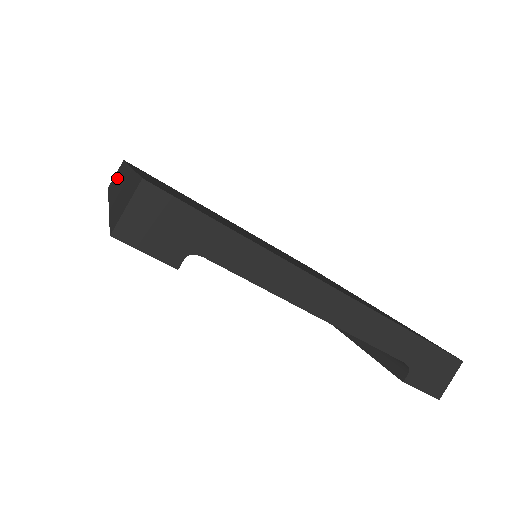
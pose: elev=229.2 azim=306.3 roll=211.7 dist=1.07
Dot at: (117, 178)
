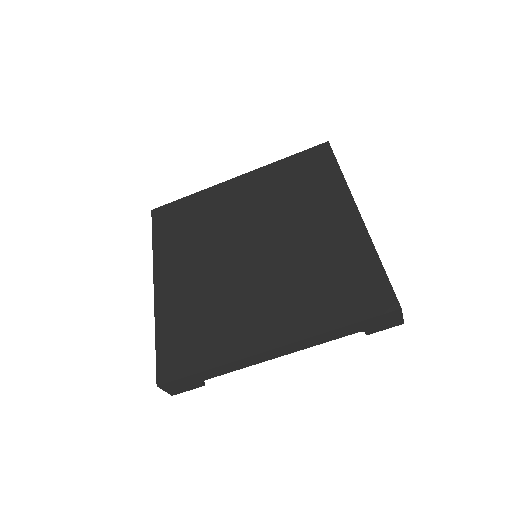
Dot at: occluded
